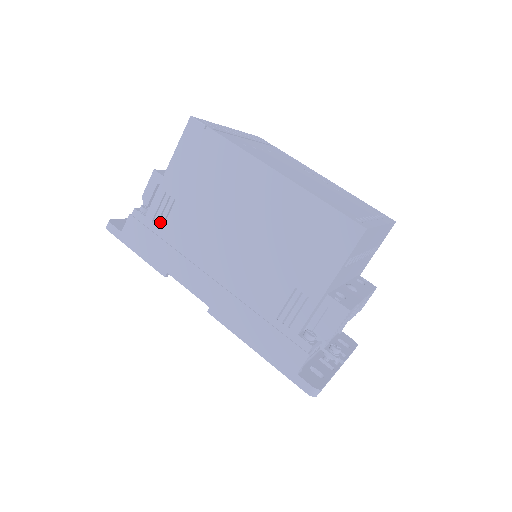
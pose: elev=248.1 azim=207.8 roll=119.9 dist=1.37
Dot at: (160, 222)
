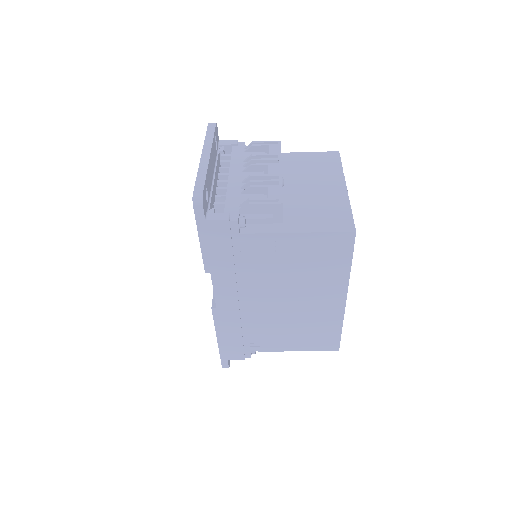
Dot at: (246, 248)
